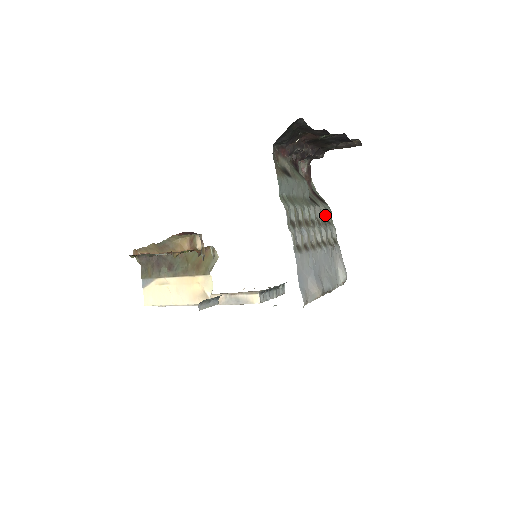
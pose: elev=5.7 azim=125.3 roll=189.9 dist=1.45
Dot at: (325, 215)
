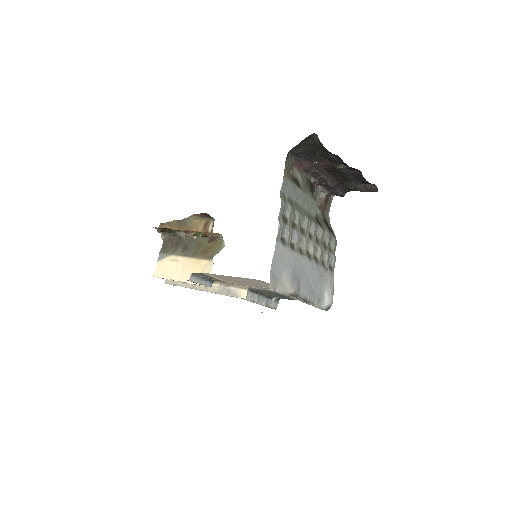
Dot at: (328, 241)
